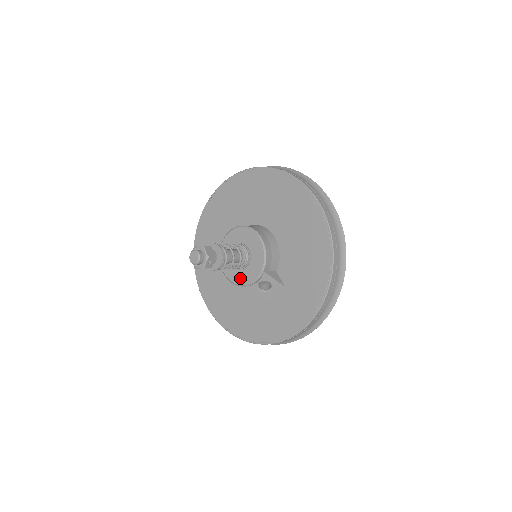
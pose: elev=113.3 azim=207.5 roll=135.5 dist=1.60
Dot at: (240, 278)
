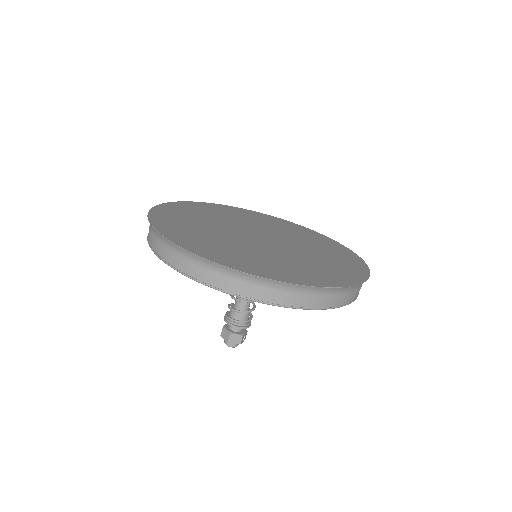
Dot at: occluded
